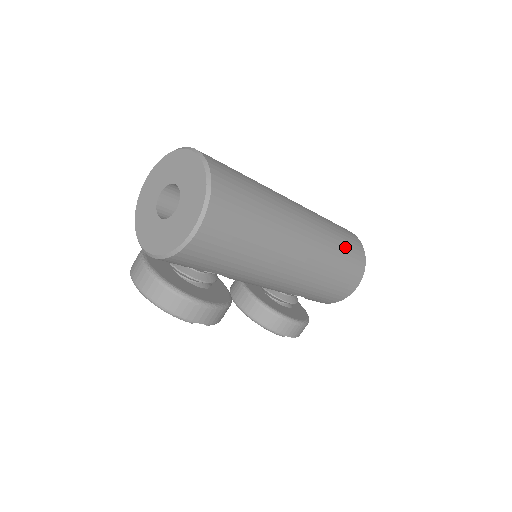
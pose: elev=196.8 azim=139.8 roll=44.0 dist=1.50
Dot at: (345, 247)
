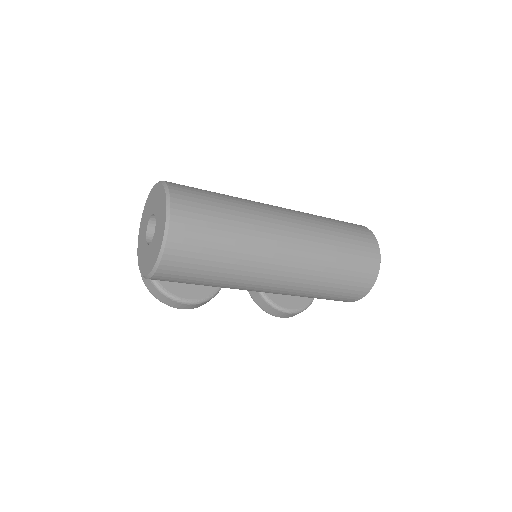
Dot at: (345, 273)
